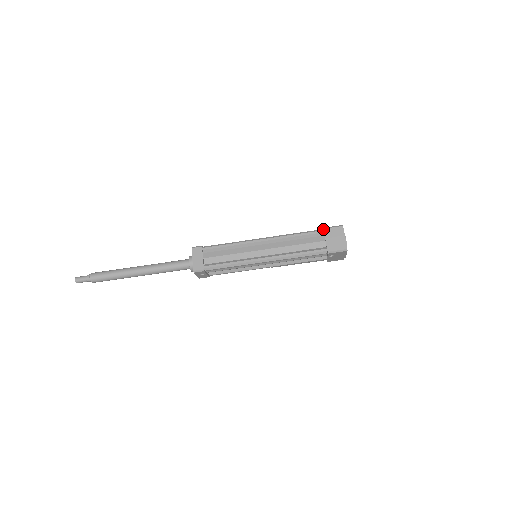
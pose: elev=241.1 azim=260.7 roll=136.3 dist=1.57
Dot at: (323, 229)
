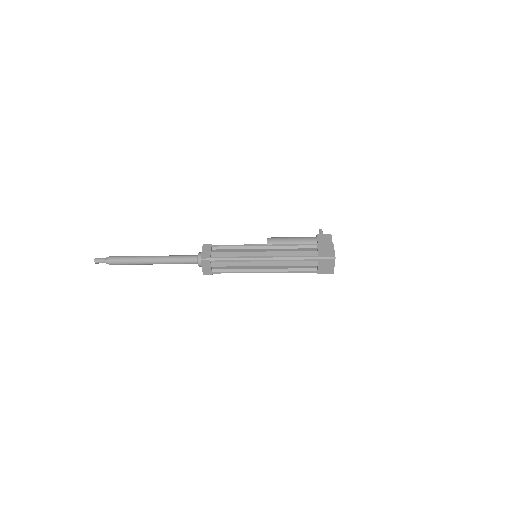
Dot at: (318, 258)
